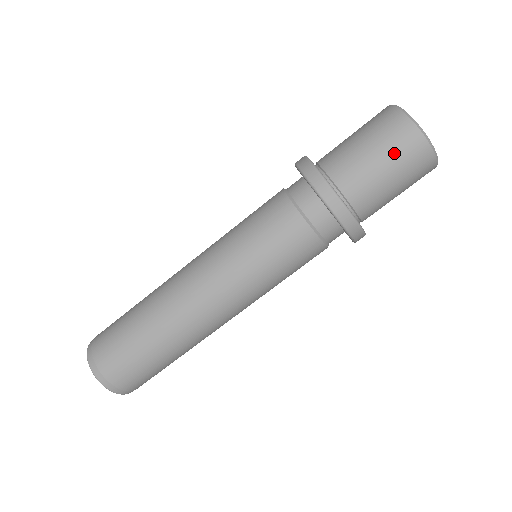
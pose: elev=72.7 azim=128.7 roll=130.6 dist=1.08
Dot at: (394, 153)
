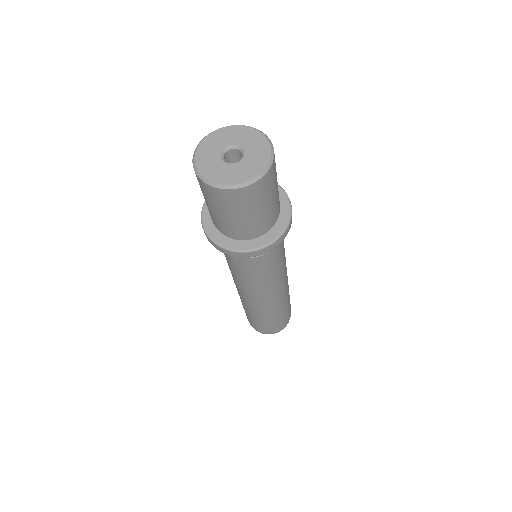
Dot at: (211, 201)
